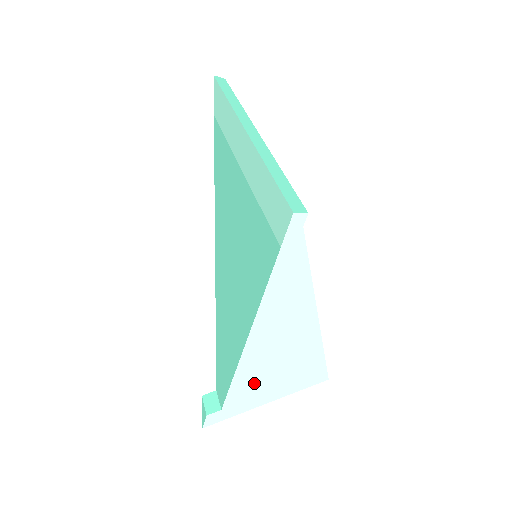
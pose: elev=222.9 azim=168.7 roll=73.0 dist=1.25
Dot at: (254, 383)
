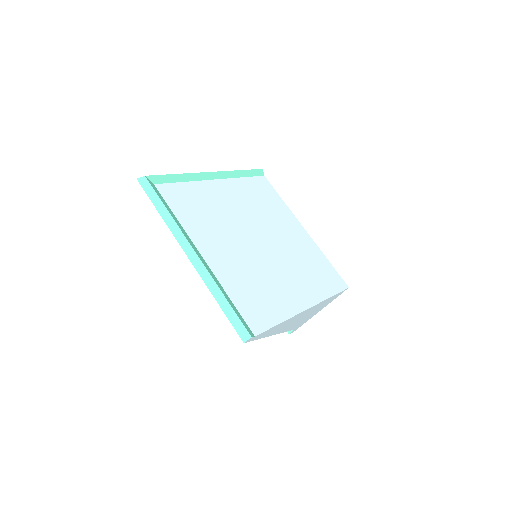
Dot at: occluded
